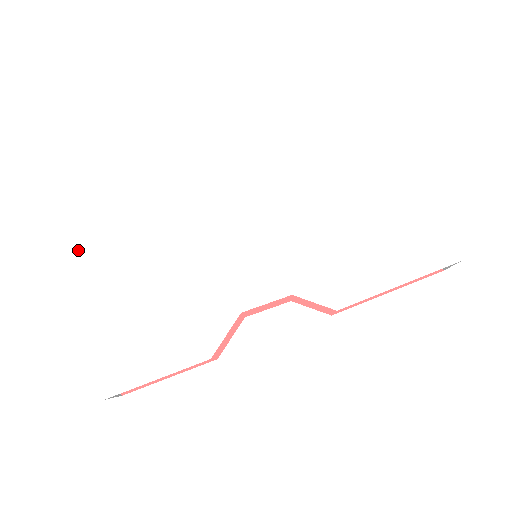
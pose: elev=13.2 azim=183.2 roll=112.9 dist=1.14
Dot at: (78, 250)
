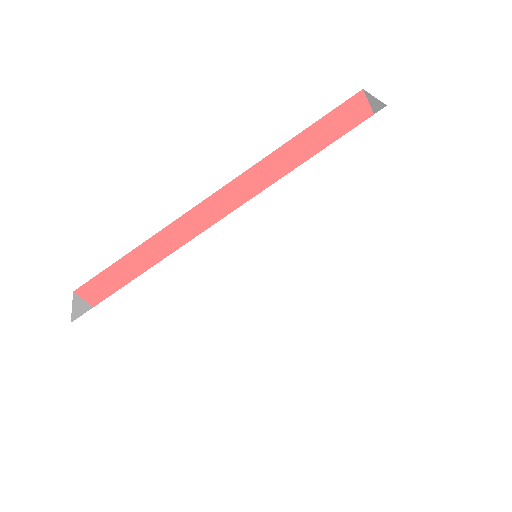
Dot at: (88, 321)
